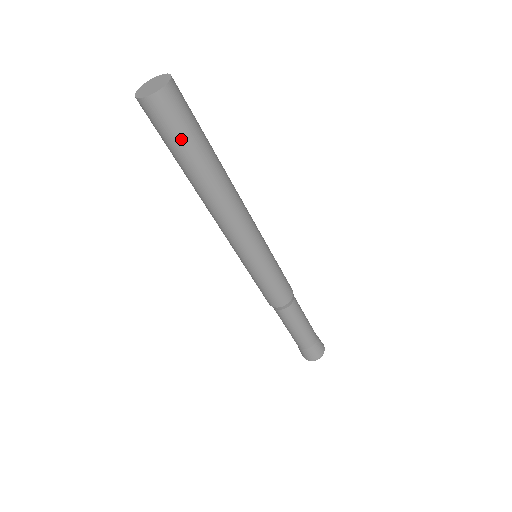
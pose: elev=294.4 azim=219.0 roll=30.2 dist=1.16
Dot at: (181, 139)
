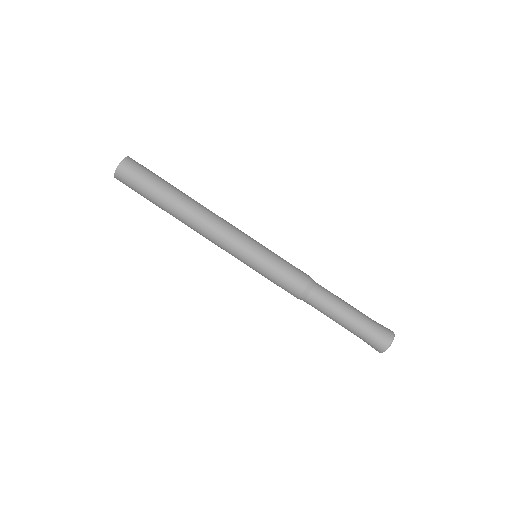
Dot at: (147, 183)
